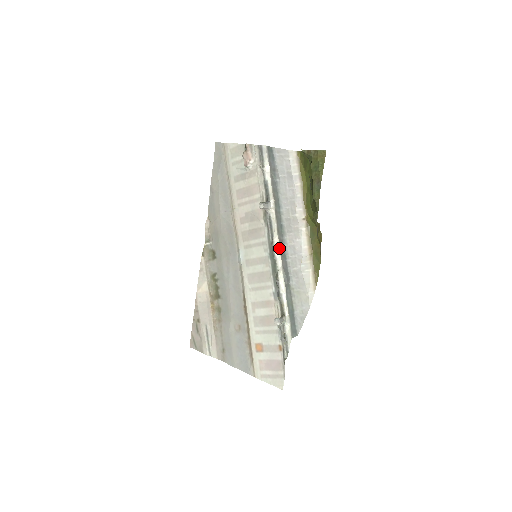
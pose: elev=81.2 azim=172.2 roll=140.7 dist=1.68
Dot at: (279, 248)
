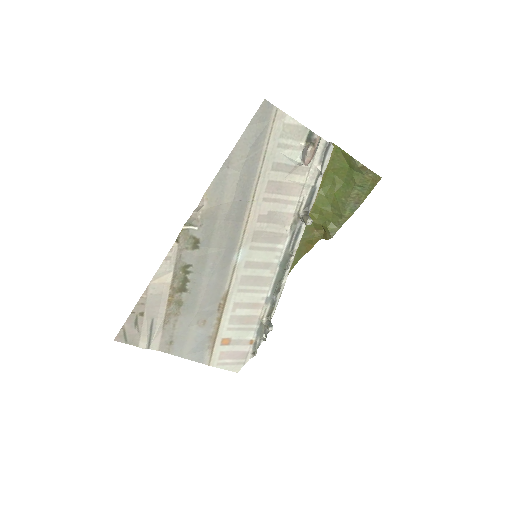
Dot at: occluded
